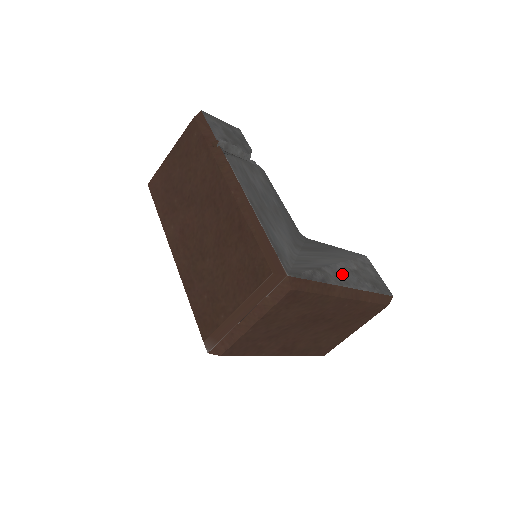
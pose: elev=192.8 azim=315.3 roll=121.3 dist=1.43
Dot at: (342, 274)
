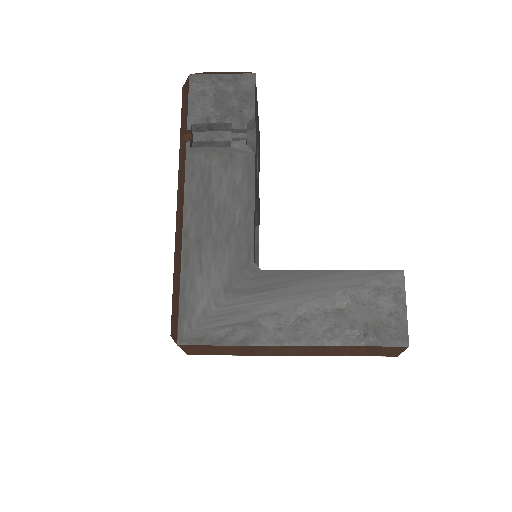
Dot at: (297, 323)
